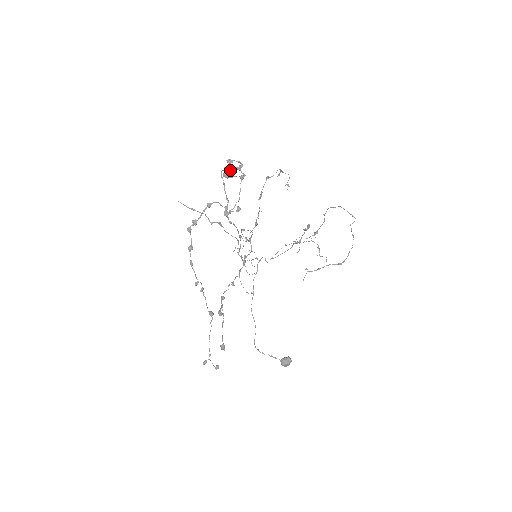
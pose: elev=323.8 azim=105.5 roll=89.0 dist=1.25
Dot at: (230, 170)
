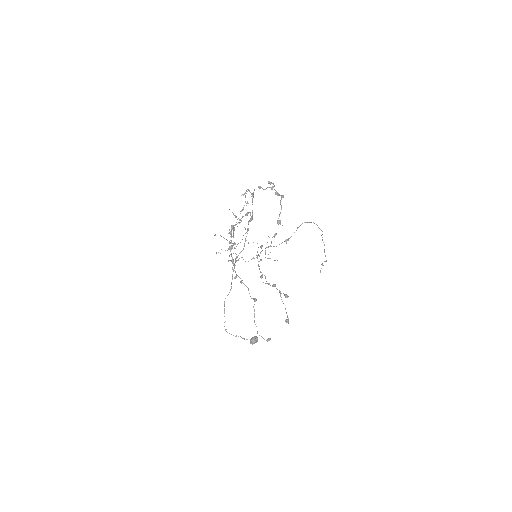
Dot at: (263, 189)
